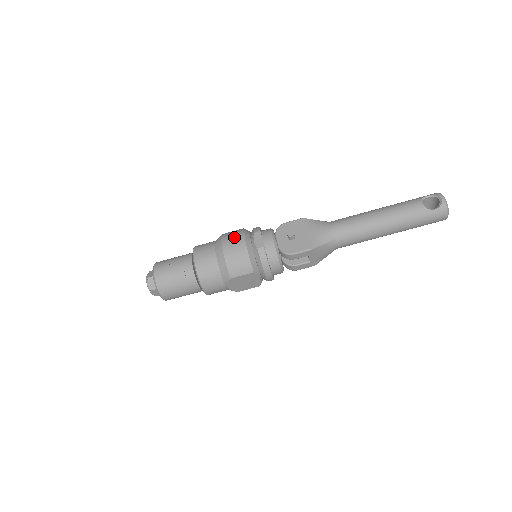
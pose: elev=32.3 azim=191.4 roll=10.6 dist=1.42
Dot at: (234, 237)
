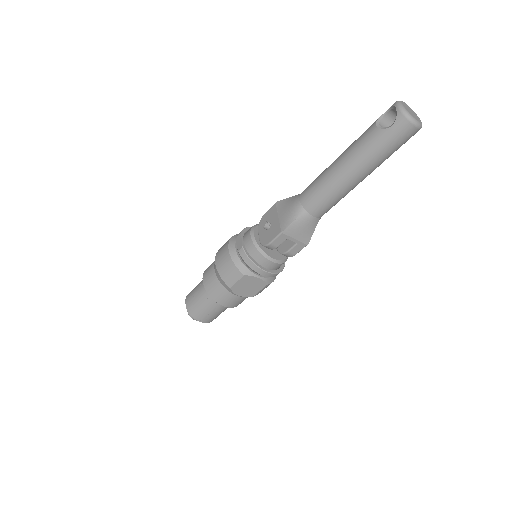
Dot at: (222, 248)
